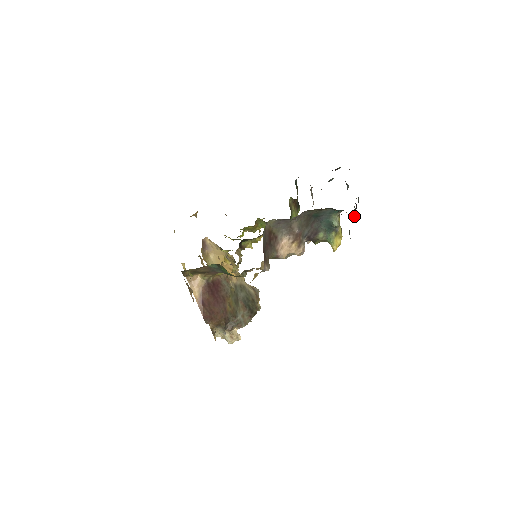
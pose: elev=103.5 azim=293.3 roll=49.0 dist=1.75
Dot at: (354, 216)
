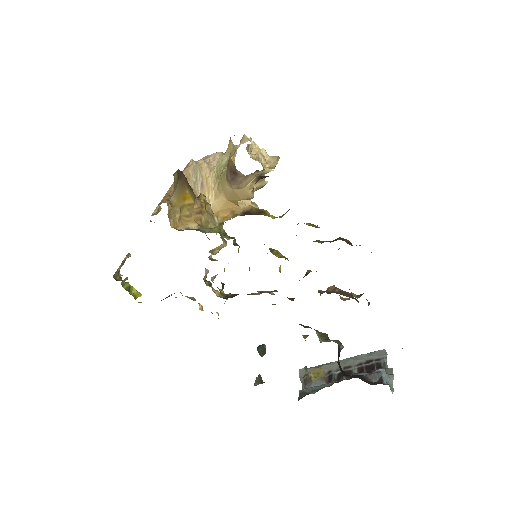
Dot at: (338, 375)
